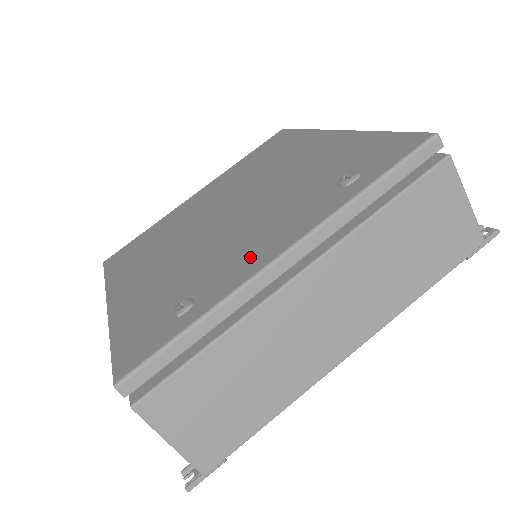
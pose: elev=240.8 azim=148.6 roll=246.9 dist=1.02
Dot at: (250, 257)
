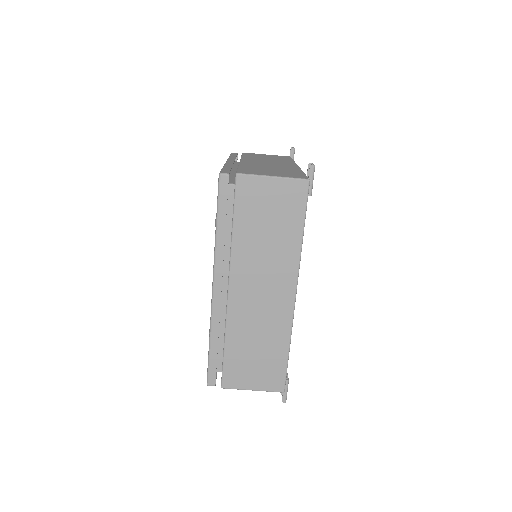
Dot at: occluded
